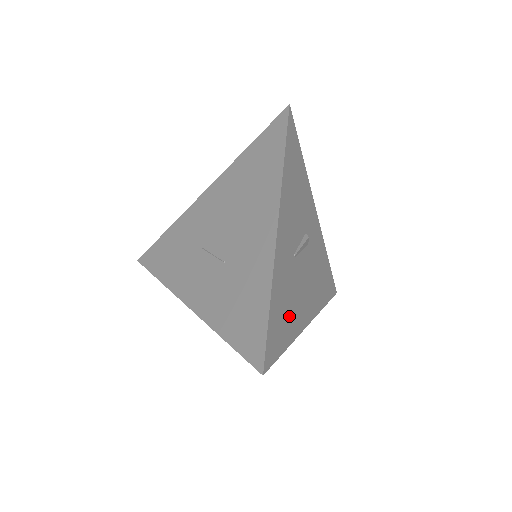
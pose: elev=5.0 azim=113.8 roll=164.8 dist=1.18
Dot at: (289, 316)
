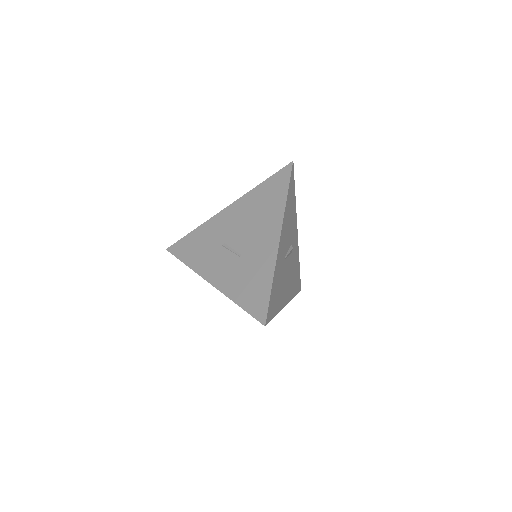
Dot at: (279, 296)
